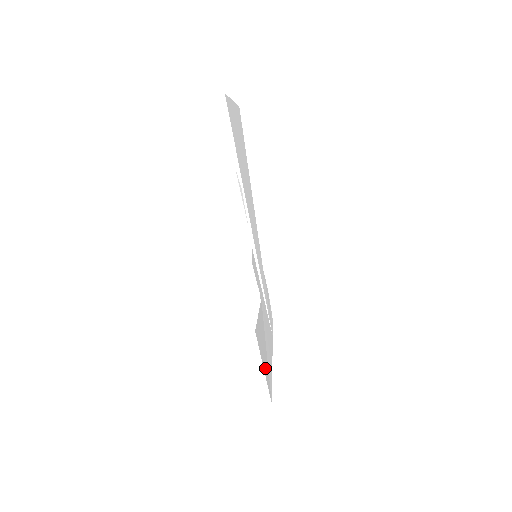
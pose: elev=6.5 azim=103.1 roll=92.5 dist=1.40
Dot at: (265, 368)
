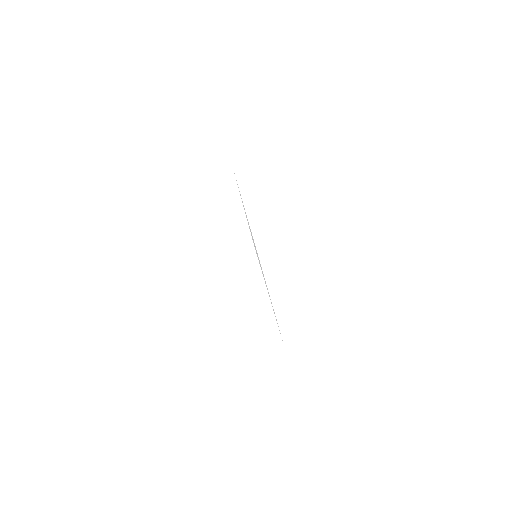
Dot at: occluded
